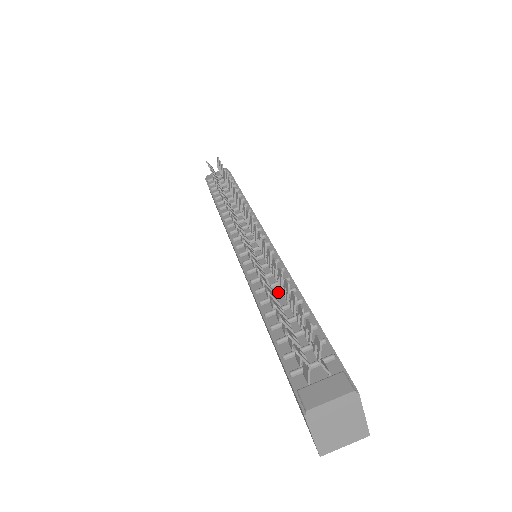
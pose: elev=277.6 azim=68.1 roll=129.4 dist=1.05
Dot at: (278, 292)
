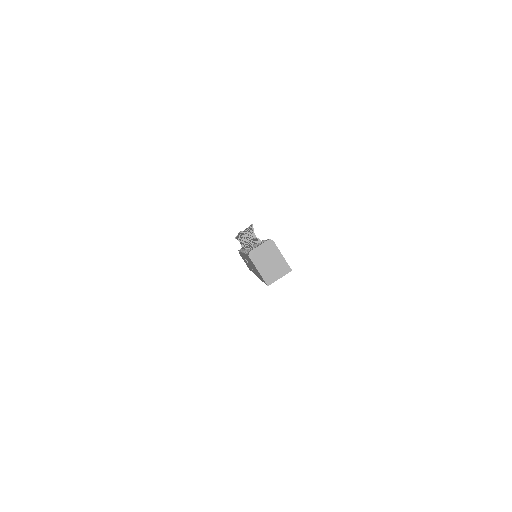
Dot at: occluded
